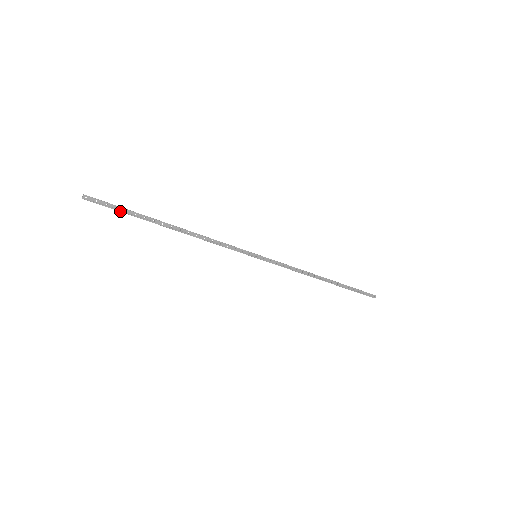
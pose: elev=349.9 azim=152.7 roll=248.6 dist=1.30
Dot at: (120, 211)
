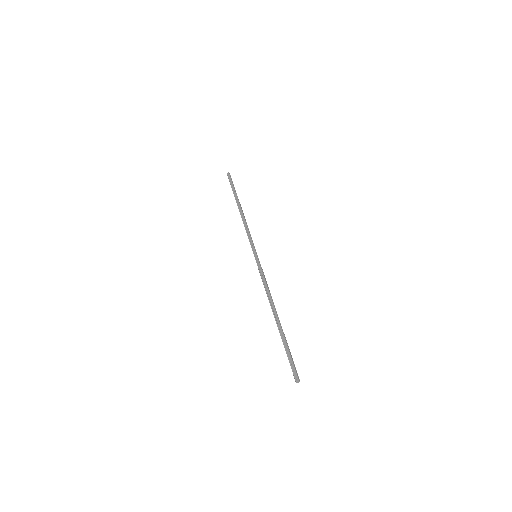
Dot at: (232, 187)
